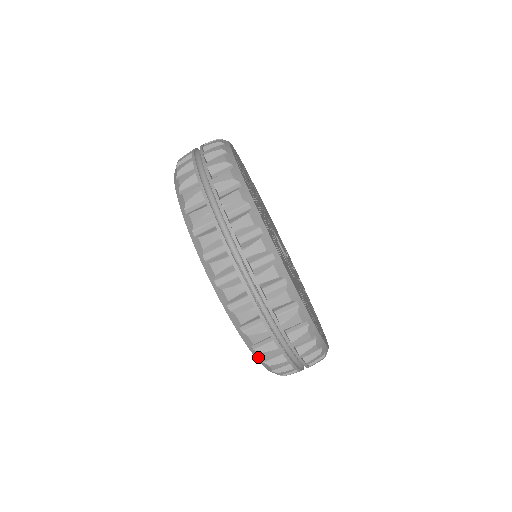
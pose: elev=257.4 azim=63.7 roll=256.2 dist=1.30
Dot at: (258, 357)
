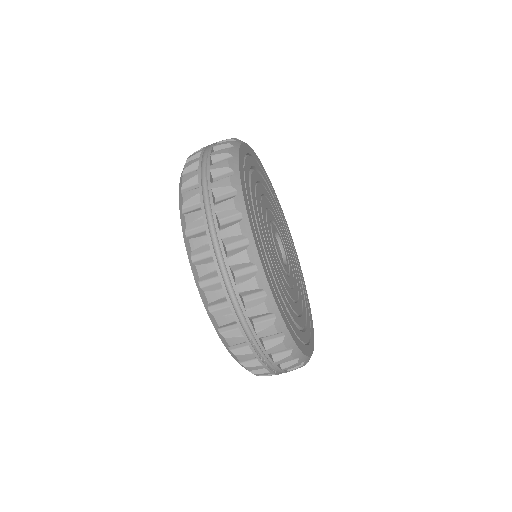
Dot at: occluded
